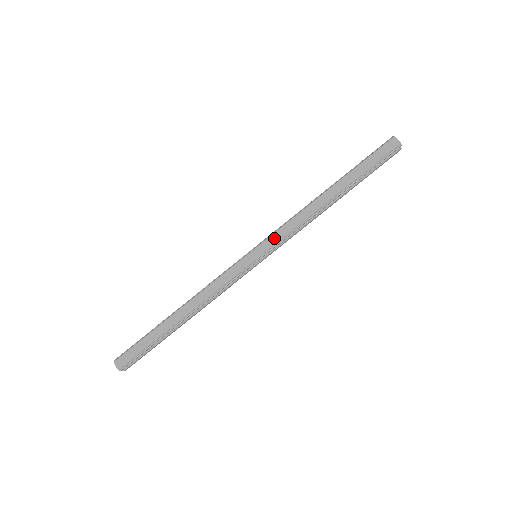
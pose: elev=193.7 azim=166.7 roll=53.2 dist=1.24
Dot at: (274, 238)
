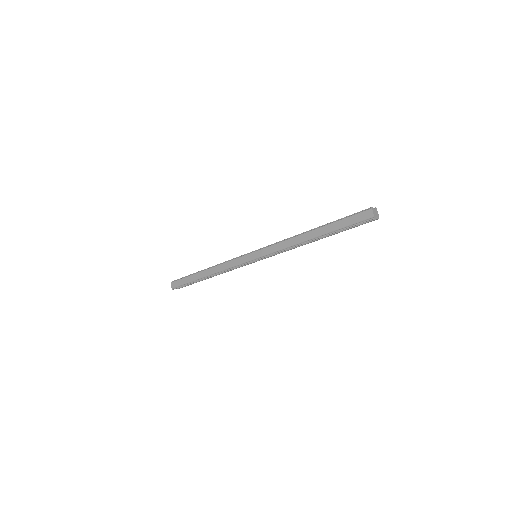
Dot at: (267, 250)
